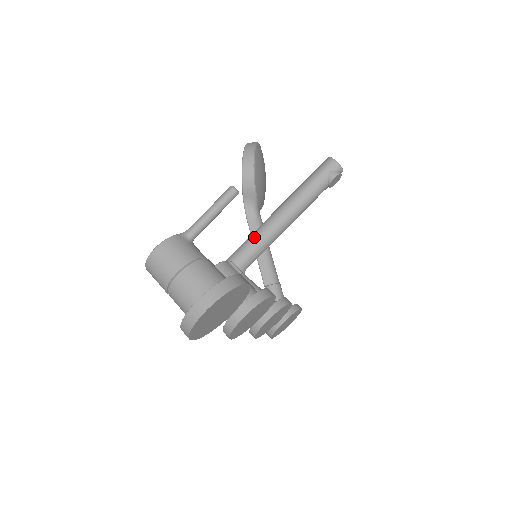
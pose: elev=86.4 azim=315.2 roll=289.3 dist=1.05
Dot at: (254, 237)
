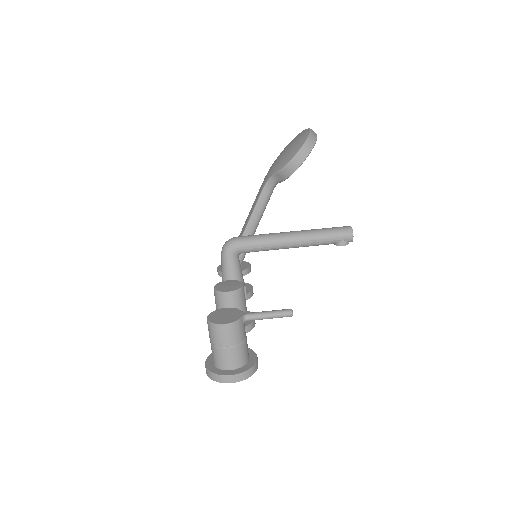
Dot at: (264, 242)
